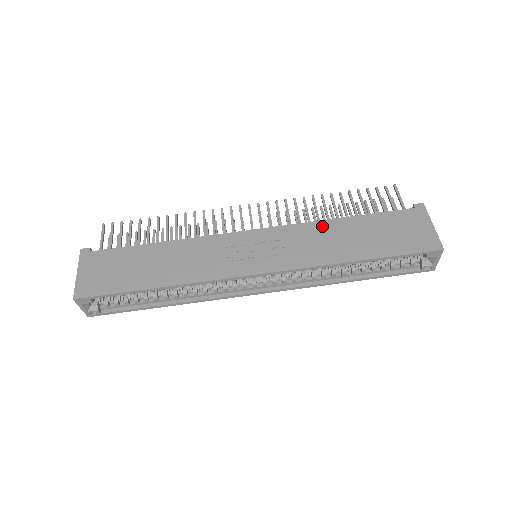
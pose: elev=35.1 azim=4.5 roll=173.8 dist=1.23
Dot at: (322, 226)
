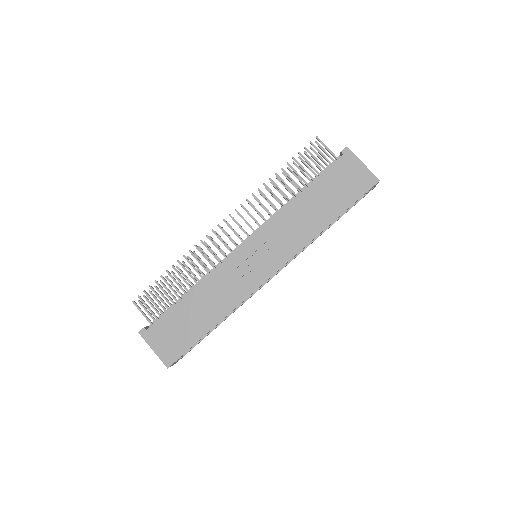
Dot at: (289, 211)
